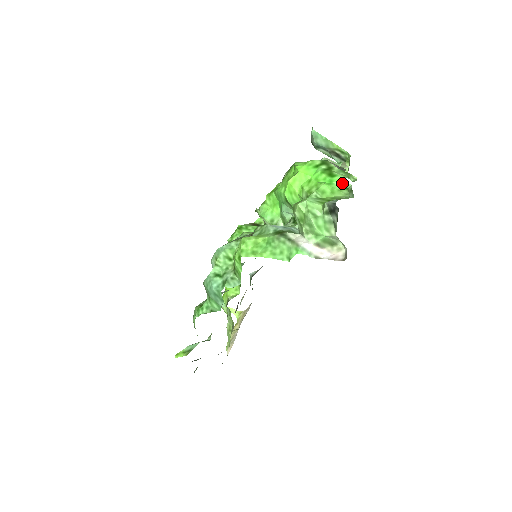
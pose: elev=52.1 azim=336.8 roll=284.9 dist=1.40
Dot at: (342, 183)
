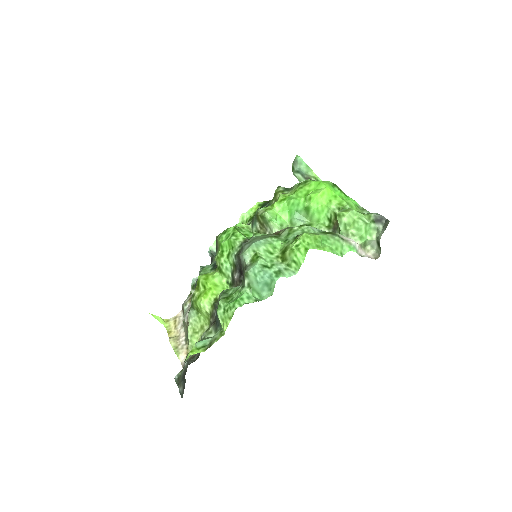
Dot at: (355, 203)
